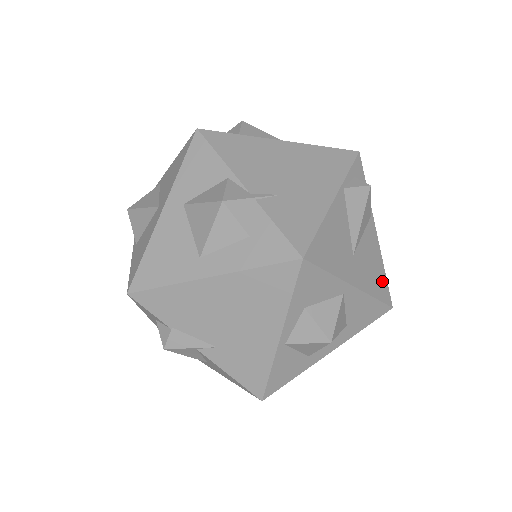
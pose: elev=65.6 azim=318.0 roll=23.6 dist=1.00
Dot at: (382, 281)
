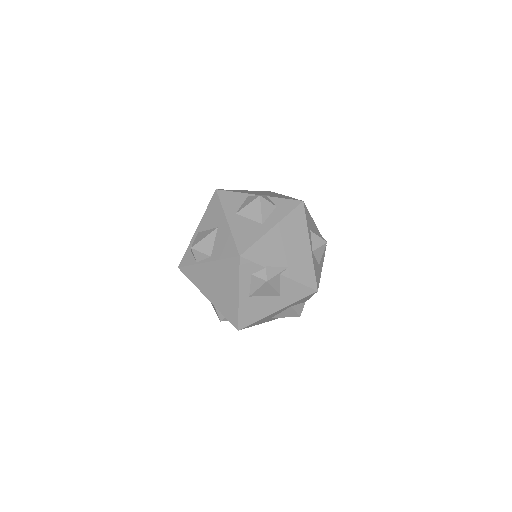
Dot at: occluded
